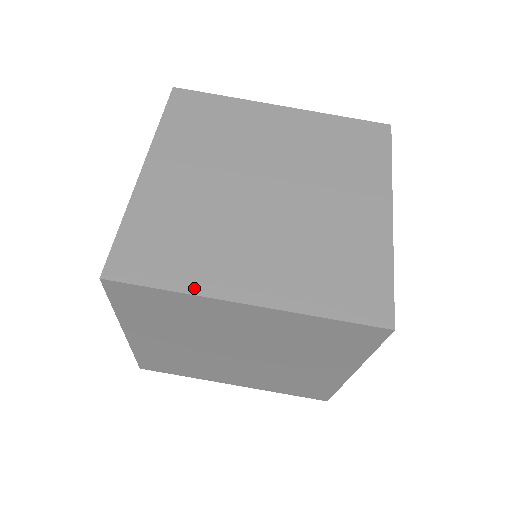
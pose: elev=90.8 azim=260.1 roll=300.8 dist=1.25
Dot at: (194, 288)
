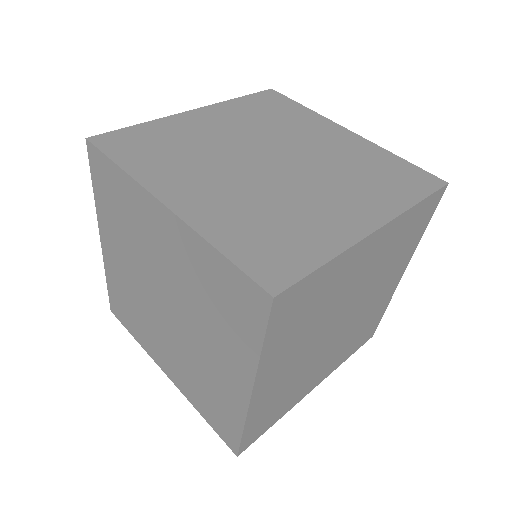
Dot at: (338, 247)
